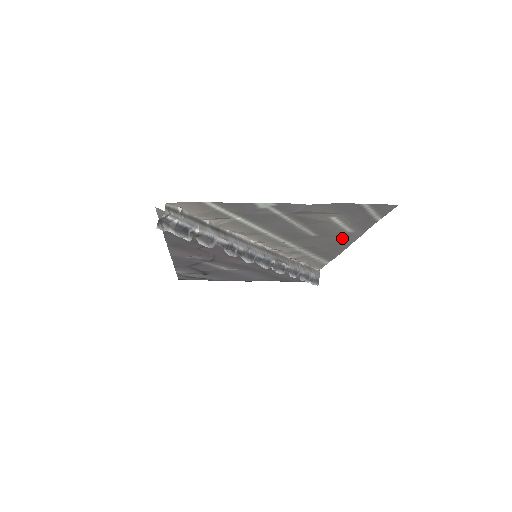
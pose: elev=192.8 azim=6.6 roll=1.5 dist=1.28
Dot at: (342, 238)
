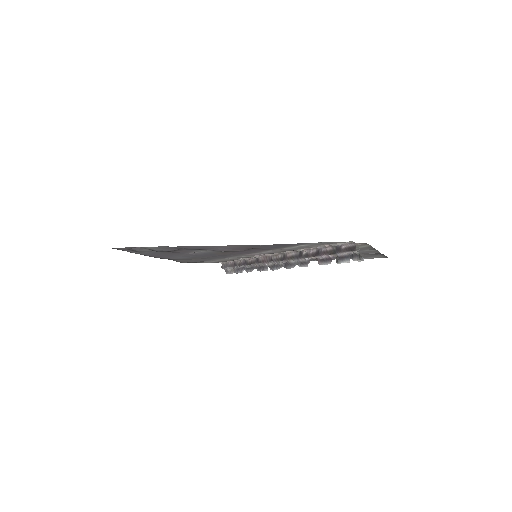
Dot at: occluded
